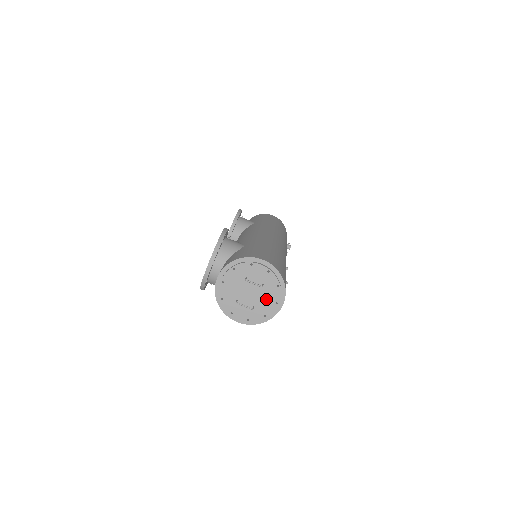
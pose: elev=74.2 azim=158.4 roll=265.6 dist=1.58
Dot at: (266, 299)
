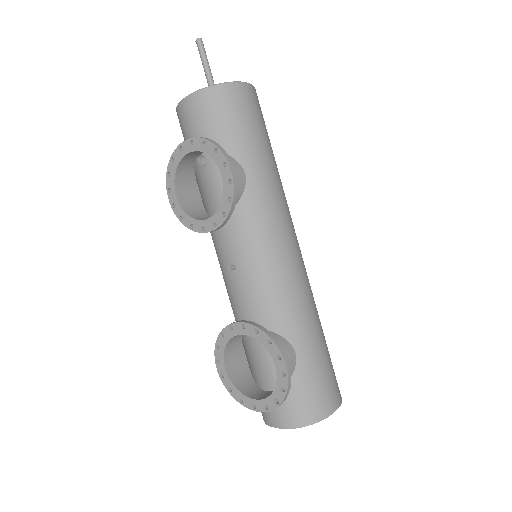
Dot at: occluded
